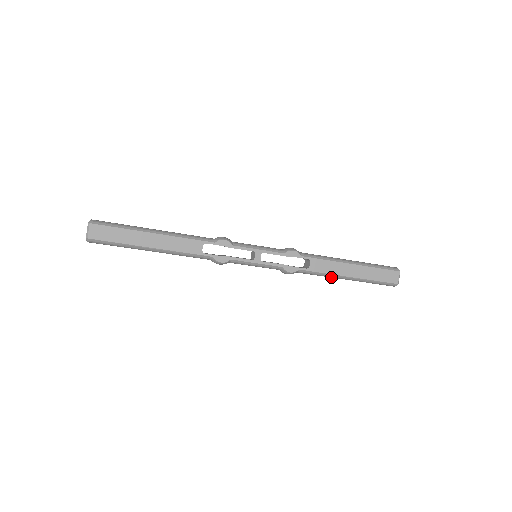
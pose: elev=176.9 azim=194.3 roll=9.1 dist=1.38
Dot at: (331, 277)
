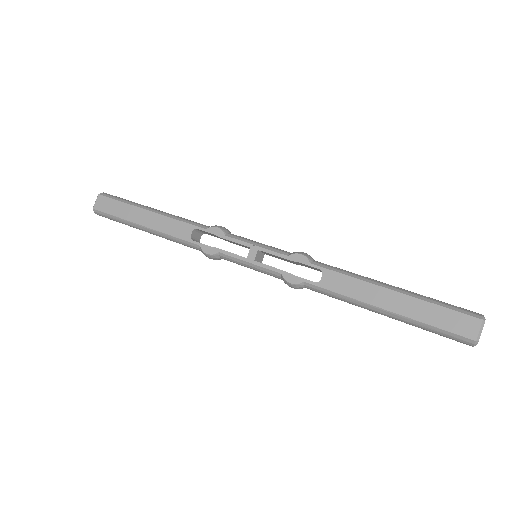
Dot at: (356, 305)
